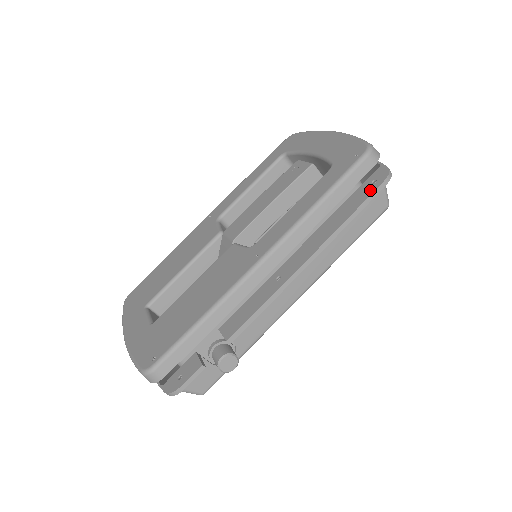
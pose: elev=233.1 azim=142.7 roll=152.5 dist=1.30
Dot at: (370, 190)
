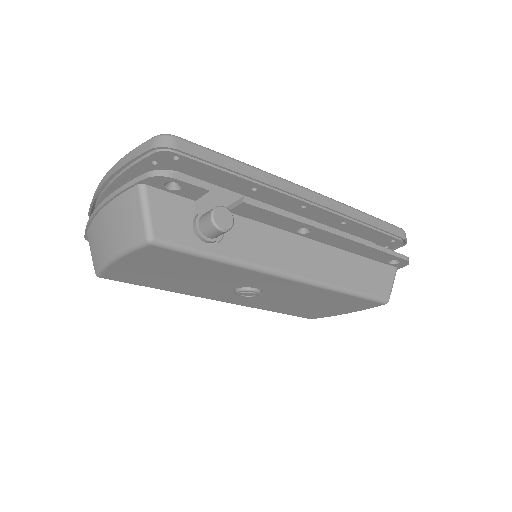
Dot at: occluded
